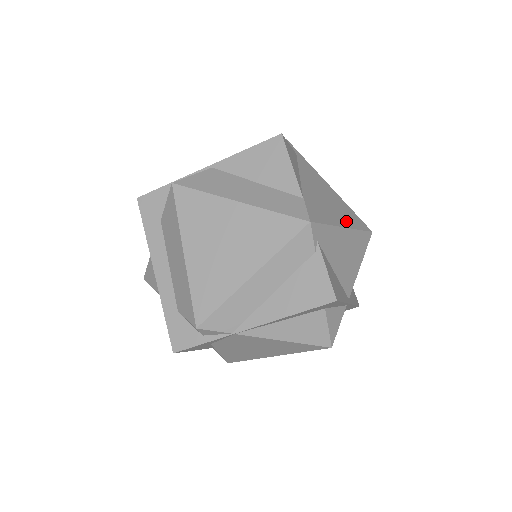
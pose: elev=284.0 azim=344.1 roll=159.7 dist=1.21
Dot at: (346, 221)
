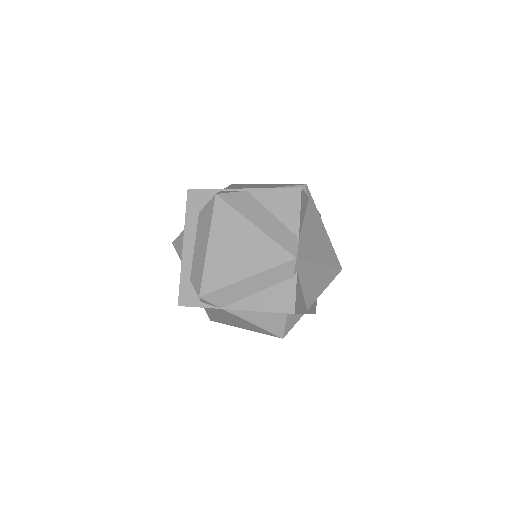
Dot at: (325, 259)
